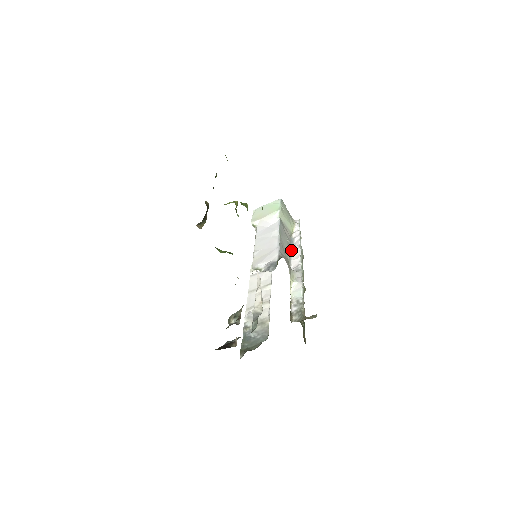
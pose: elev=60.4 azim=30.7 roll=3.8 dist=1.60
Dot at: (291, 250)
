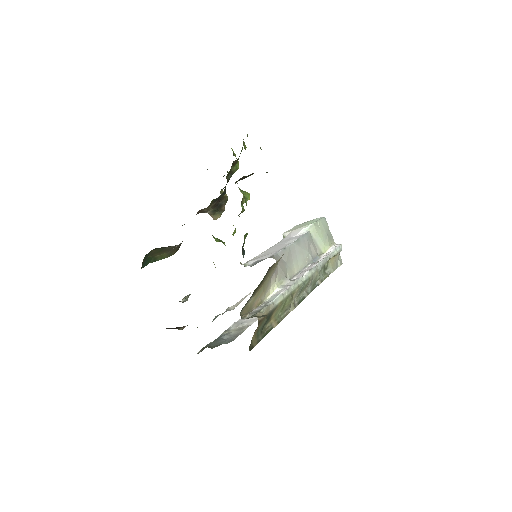
Dot at: (308, 266)
